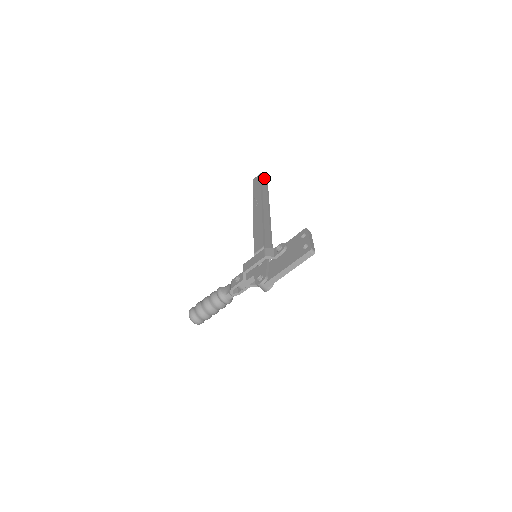
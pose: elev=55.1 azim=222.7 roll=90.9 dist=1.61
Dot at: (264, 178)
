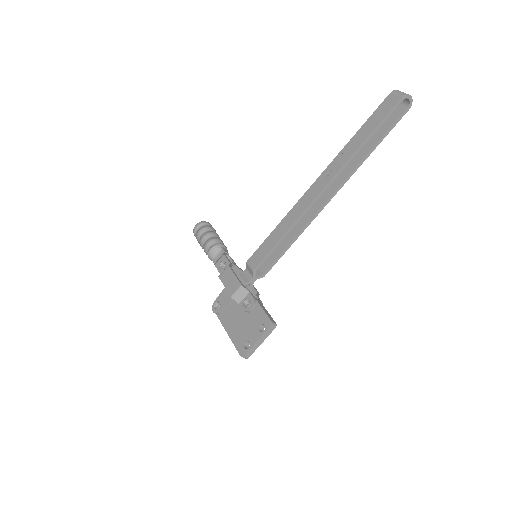
Dot at: (408, 101)
